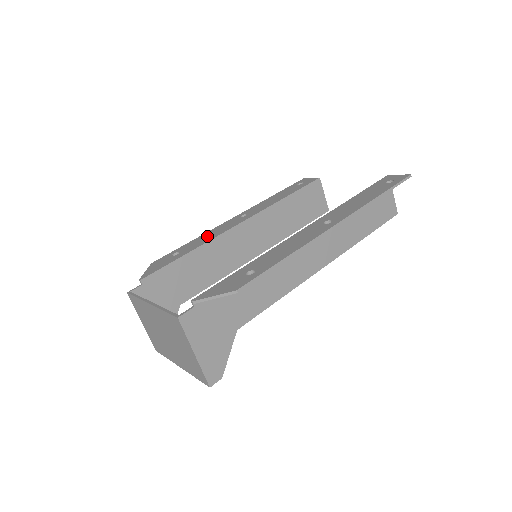
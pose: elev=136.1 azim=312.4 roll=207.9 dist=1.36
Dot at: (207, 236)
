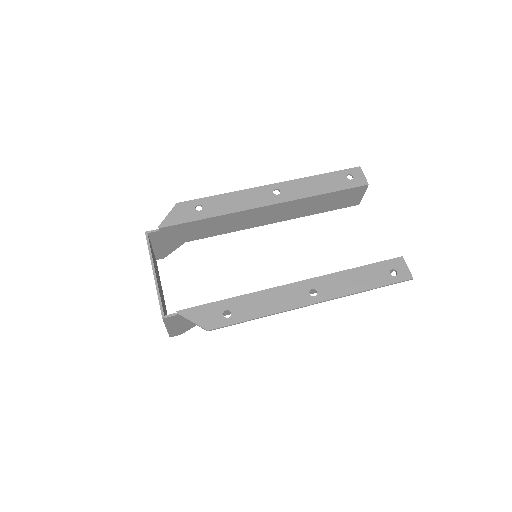
Dot at: (234, 201)
